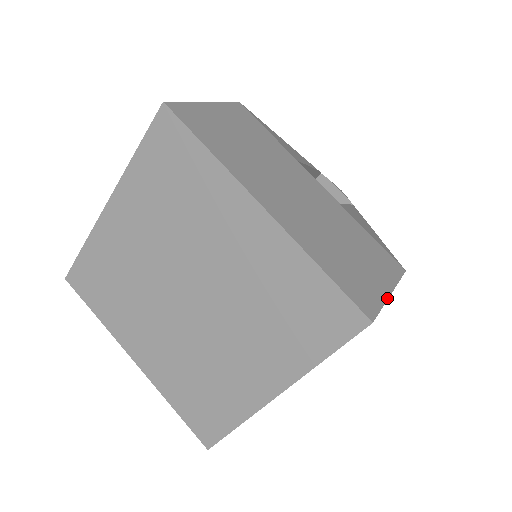
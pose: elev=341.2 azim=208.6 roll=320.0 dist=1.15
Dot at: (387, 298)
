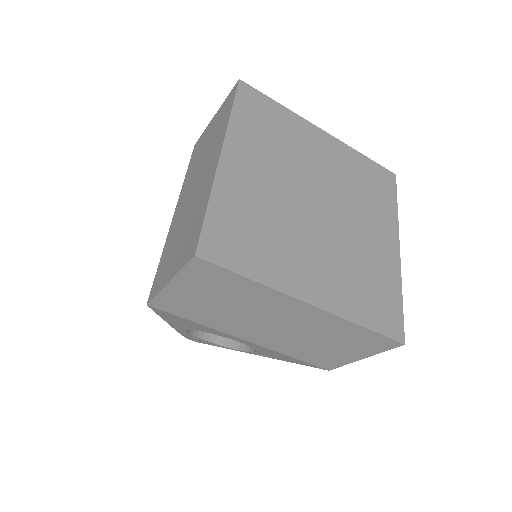
Dot at: (372, 355)
